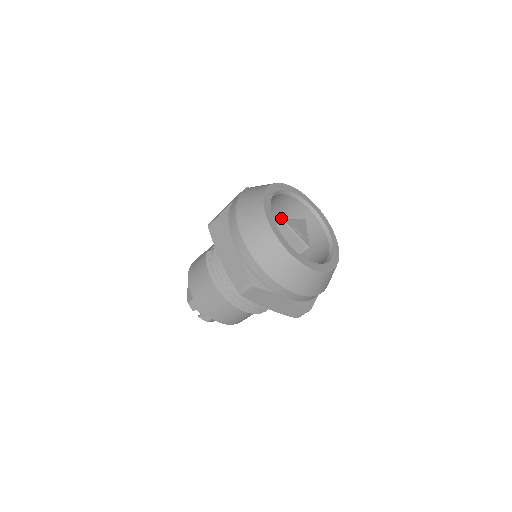
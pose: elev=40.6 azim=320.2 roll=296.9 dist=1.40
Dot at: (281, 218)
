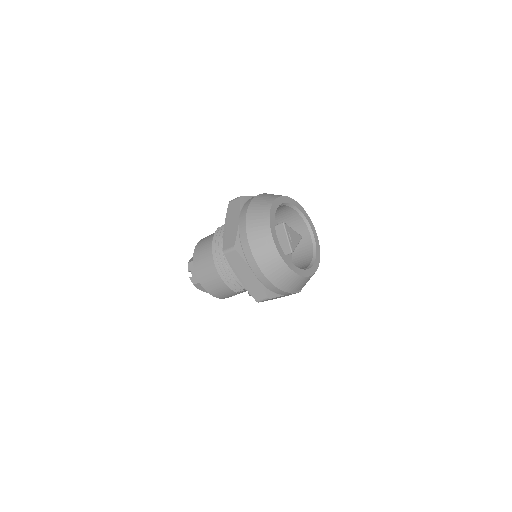
Dot at: occluded
